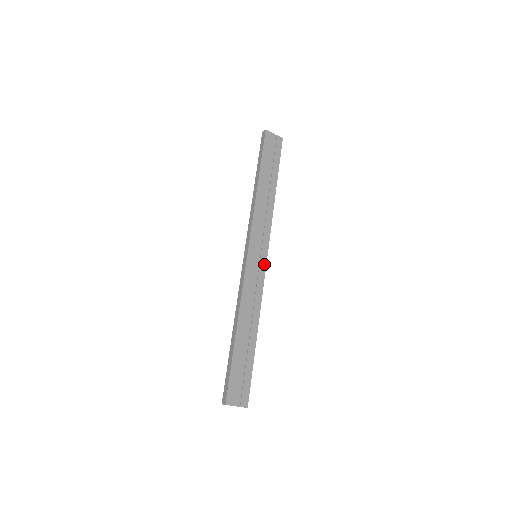
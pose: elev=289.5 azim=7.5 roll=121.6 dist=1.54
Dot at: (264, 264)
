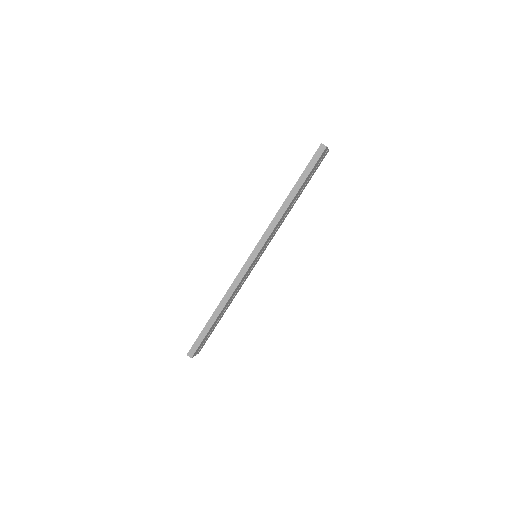
Dot at: occluded
